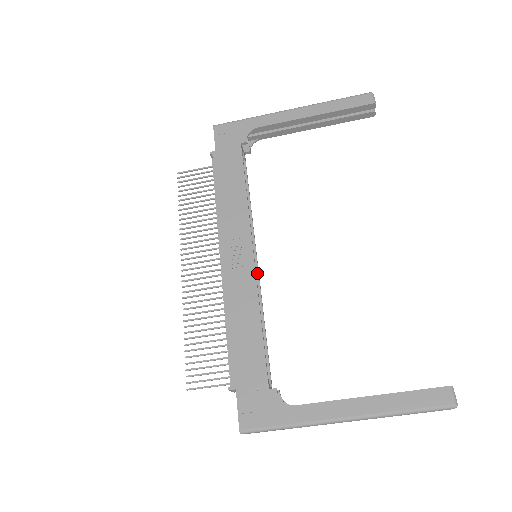
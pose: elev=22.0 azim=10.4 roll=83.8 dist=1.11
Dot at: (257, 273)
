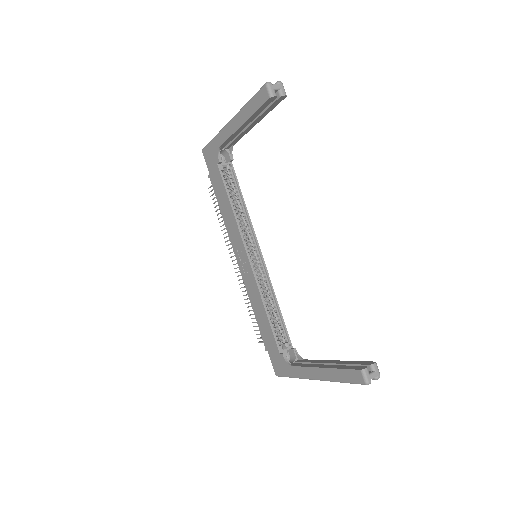
Dot at: (264, 266)
